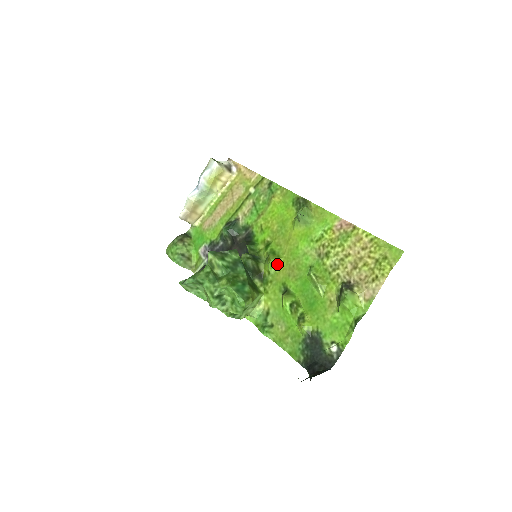
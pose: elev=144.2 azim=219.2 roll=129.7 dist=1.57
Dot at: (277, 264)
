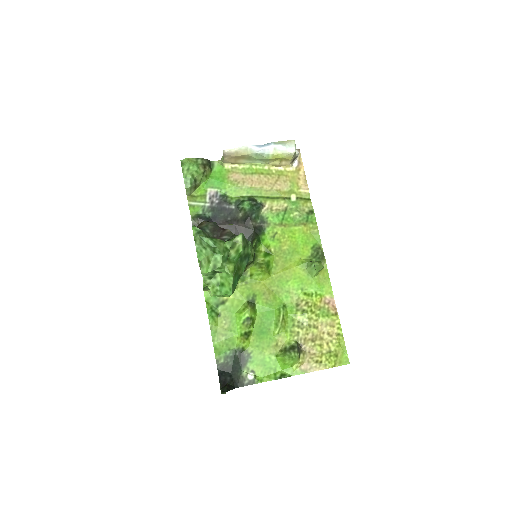
Dot at: (264, 277)
